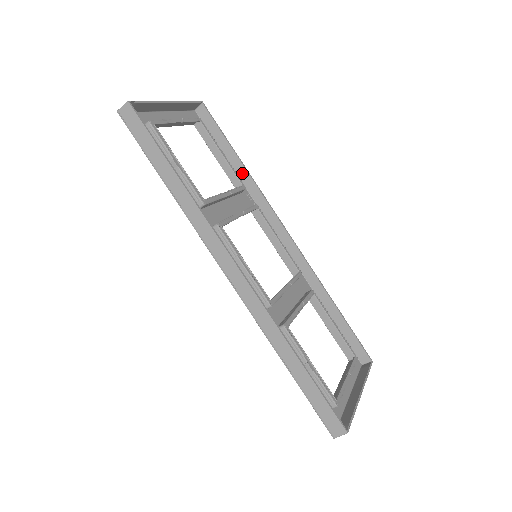
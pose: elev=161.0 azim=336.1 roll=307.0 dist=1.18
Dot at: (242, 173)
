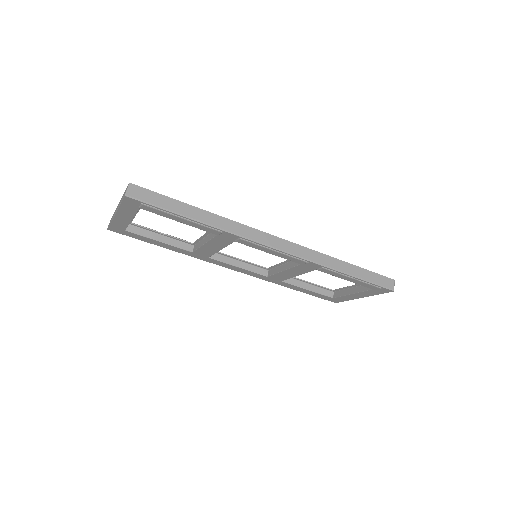
Dot at: occluded
